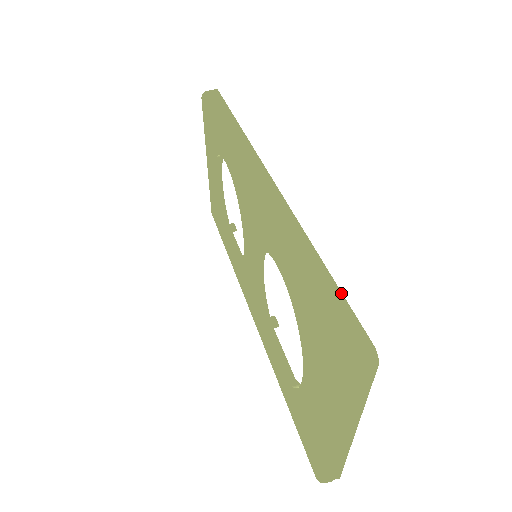
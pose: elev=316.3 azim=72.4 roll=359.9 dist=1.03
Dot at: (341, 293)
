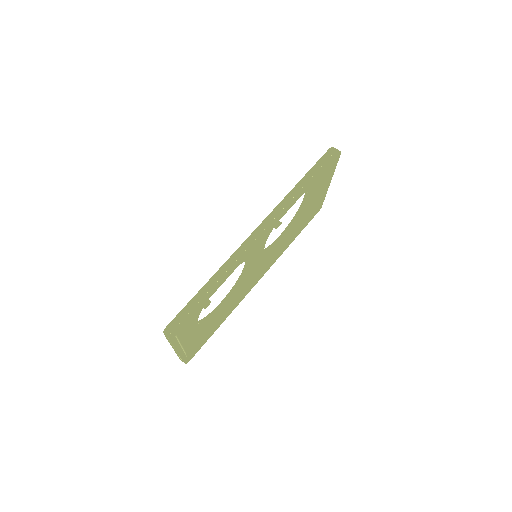
Dot at: (197, 310)
